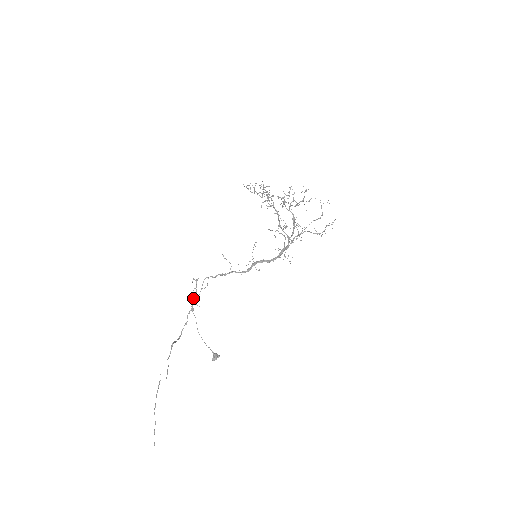
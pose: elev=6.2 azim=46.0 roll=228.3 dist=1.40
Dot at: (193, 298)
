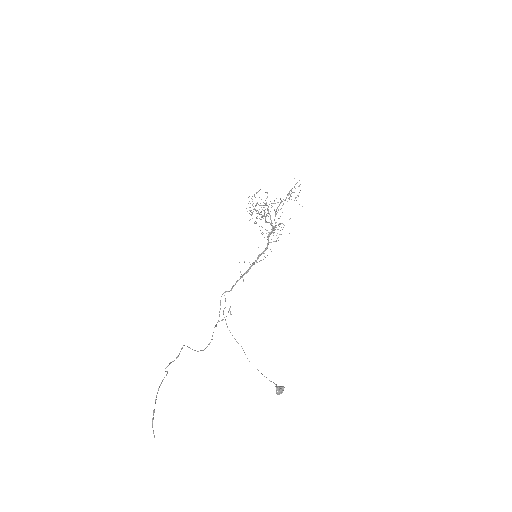
Dot at: occluded
